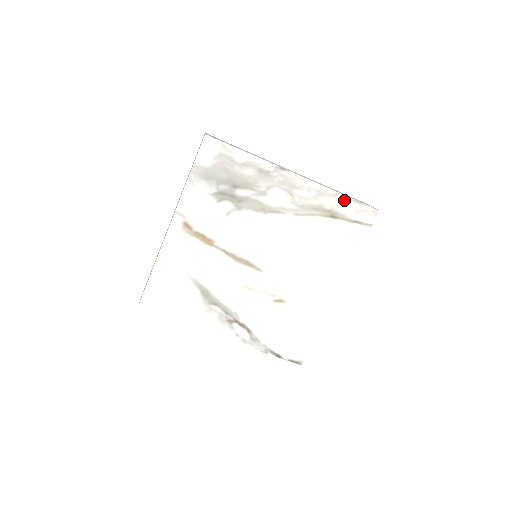
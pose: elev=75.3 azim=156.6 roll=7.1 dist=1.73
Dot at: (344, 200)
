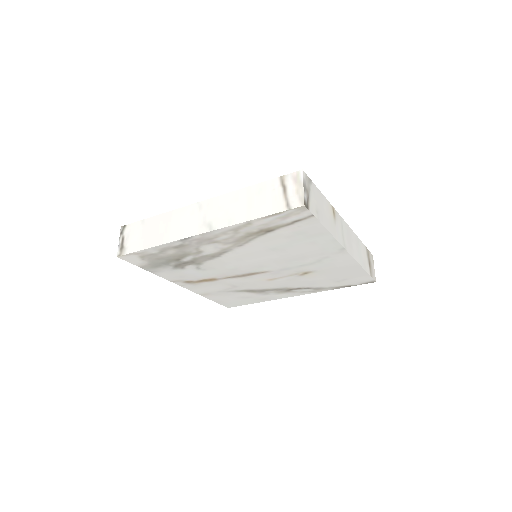
Dot at: (261, 221)
